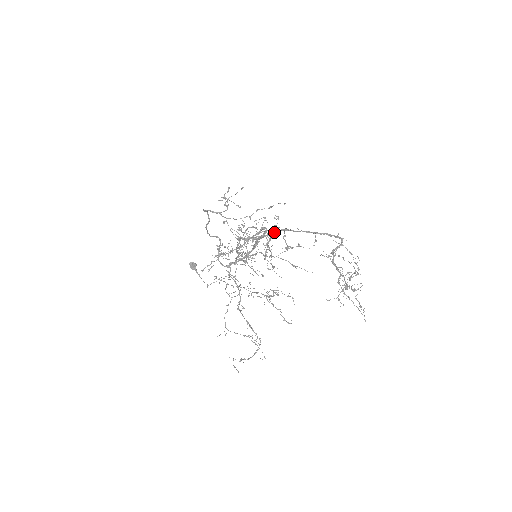
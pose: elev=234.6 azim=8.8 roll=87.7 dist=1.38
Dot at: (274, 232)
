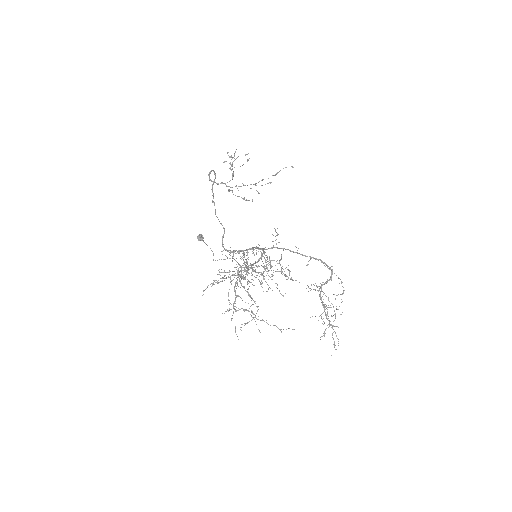
Dot at: (272, 247)
